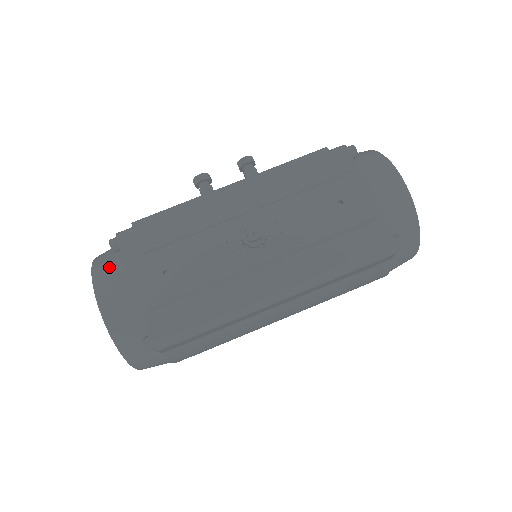
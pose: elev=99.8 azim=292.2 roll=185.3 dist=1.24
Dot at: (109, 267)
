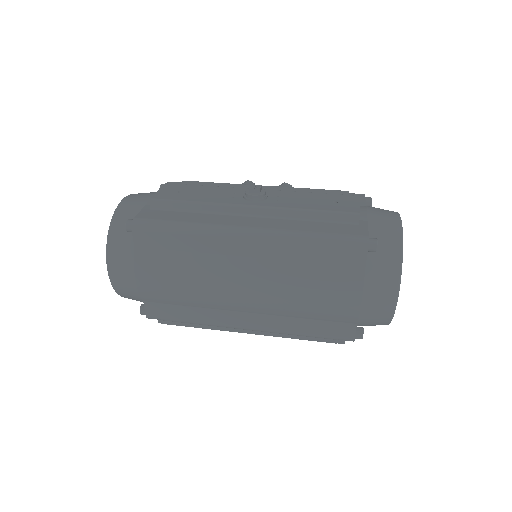
Dot at: occluded
